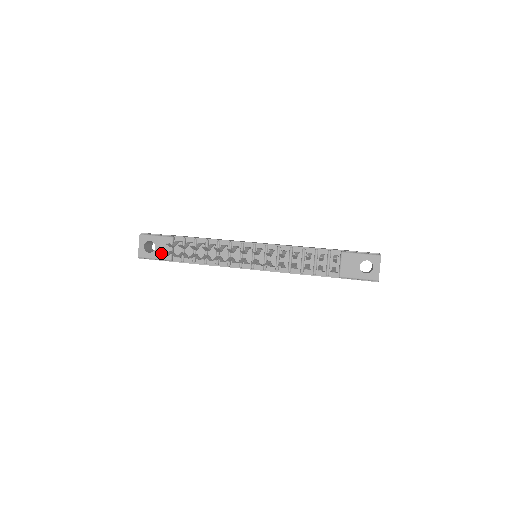
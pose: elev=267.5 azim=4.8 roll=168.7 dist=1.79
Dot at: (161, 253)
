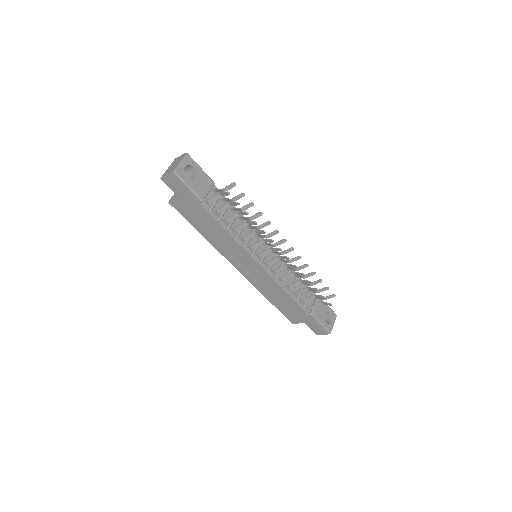
Dot at: (198, 187)
